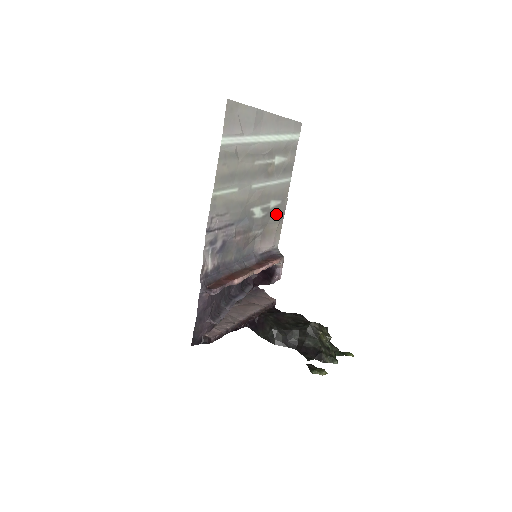
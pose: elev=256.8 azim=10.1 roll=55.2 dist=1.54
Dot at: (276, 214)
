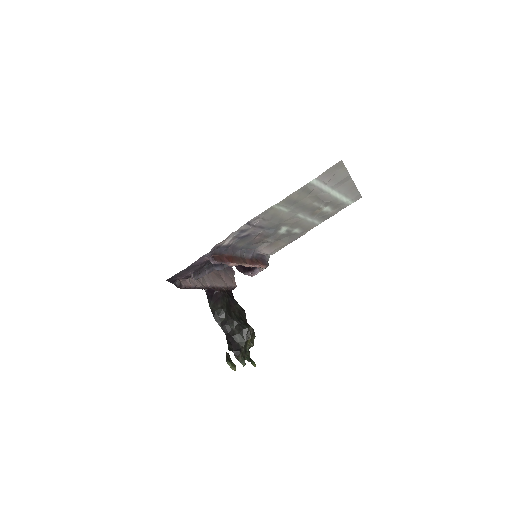
Dot at: (291, 237)
